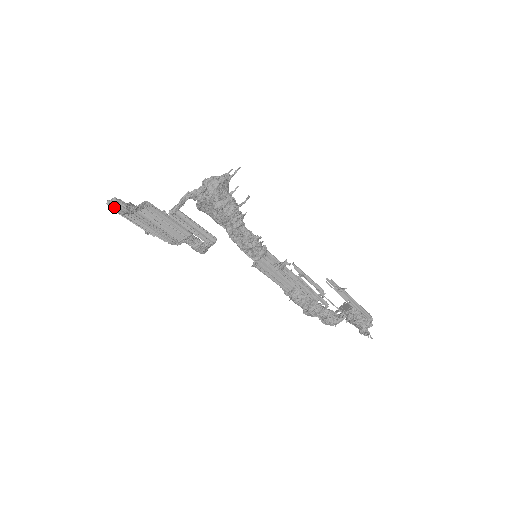
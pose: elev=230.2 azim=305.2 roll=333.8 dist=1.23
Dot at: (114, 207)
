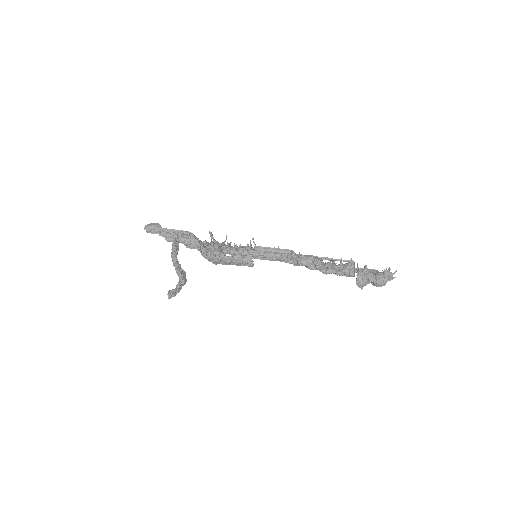
Dot at: (150, 225)
